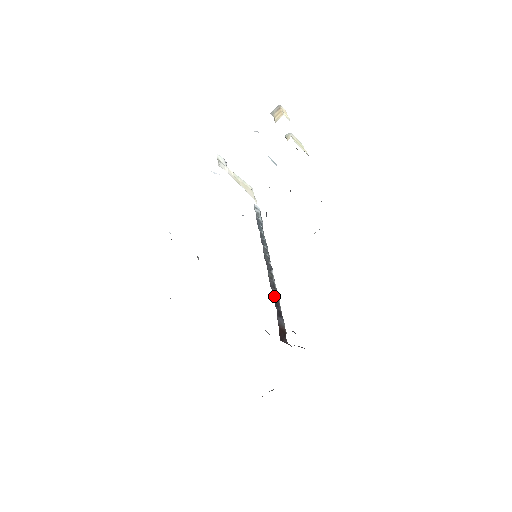
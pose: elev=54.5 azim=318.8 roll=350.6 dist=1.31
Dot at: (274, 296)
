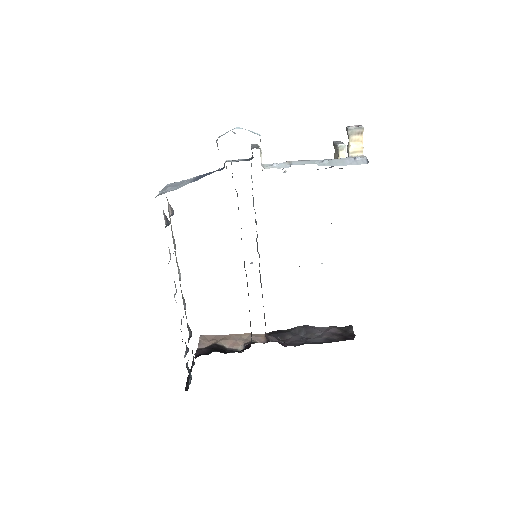
Dot at: (262, 294)
